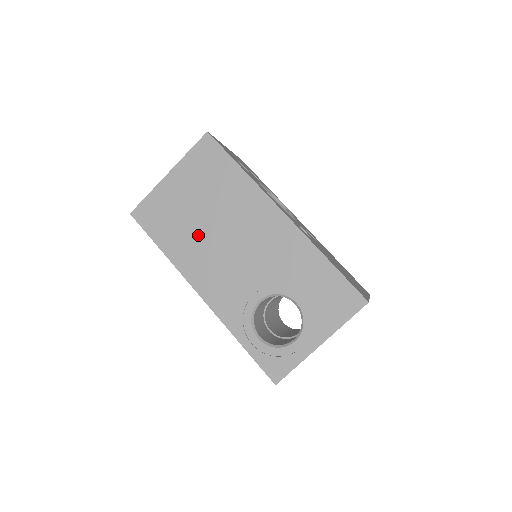
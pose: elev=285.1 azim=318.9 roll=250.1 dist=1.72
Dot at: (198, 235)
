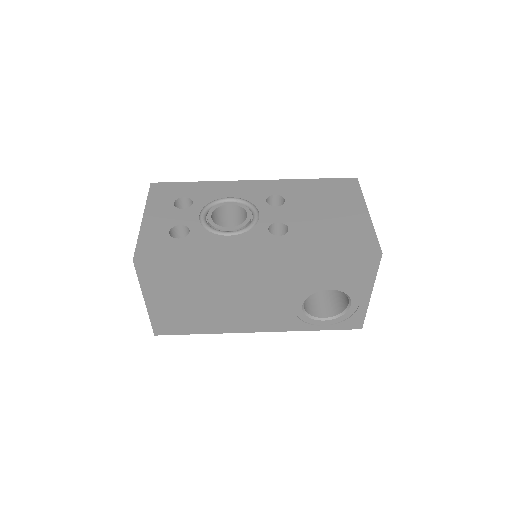
Dot at: (215, 311)
